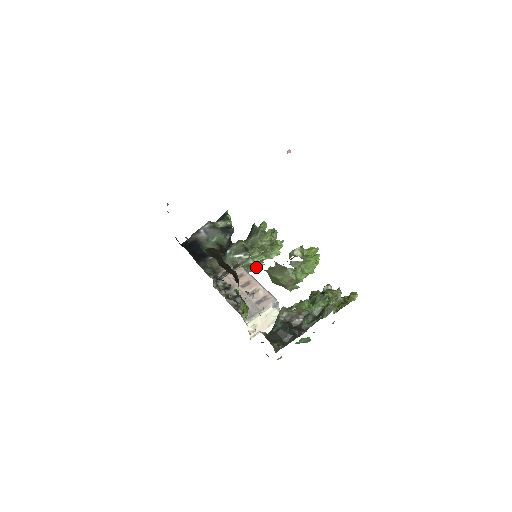
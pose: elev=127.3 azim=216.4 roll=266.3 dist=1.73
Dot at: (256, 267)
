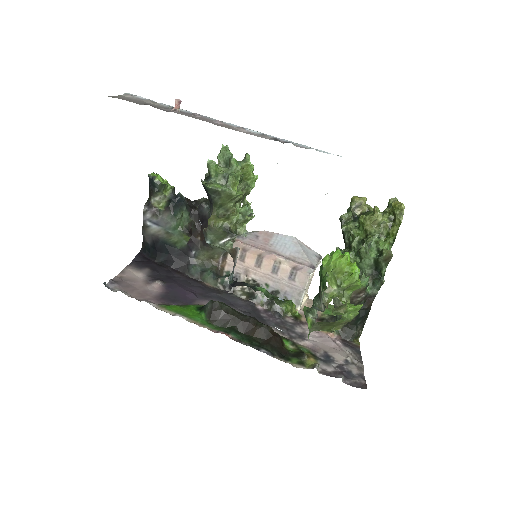
Dot at: occluded
